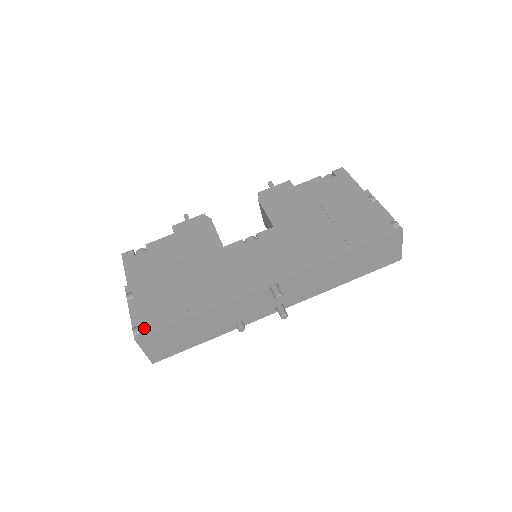
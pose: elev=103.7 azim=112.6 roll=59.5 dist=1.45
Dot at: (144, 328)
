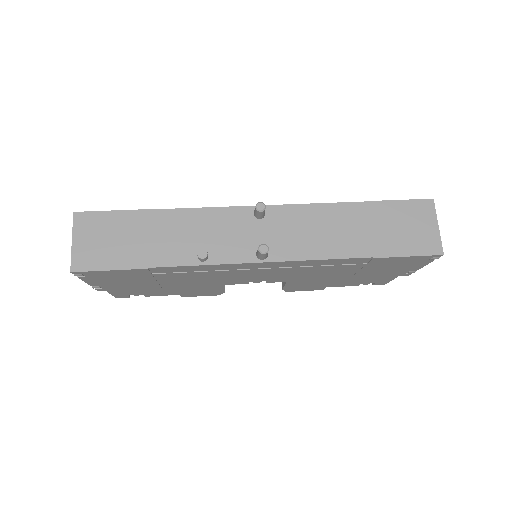
Dot at: occluded
